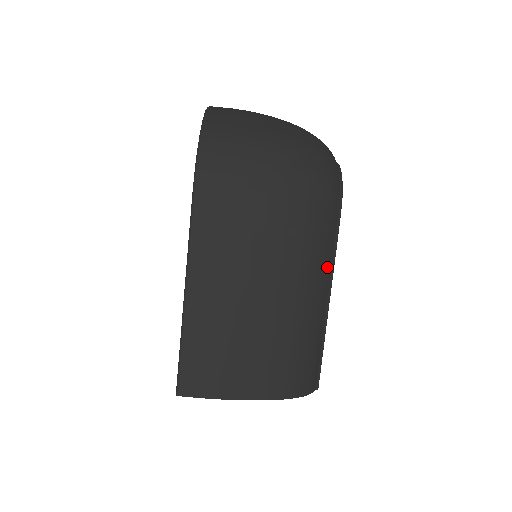
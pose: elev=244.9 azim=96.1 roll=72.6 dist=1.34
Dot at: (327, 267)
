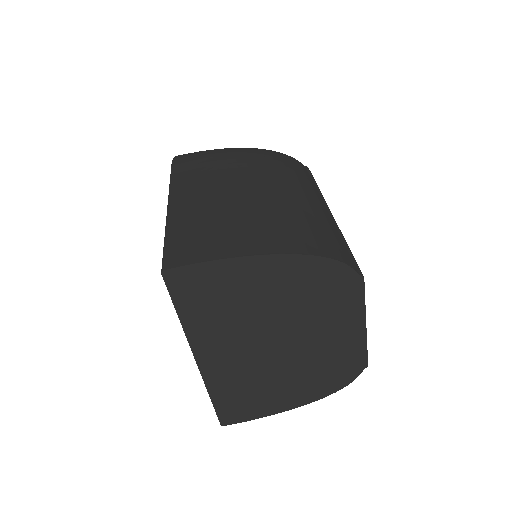
Dot at: (311, 186)
